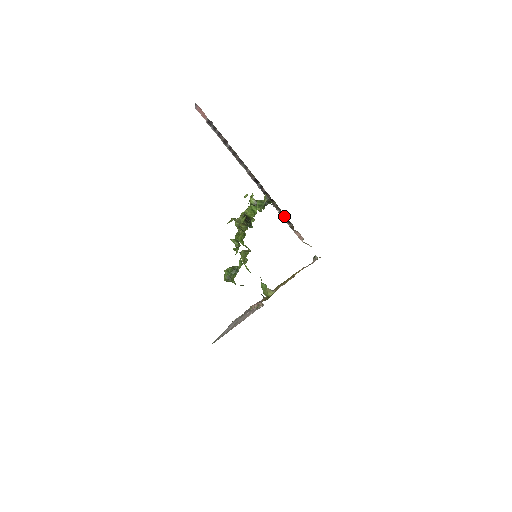
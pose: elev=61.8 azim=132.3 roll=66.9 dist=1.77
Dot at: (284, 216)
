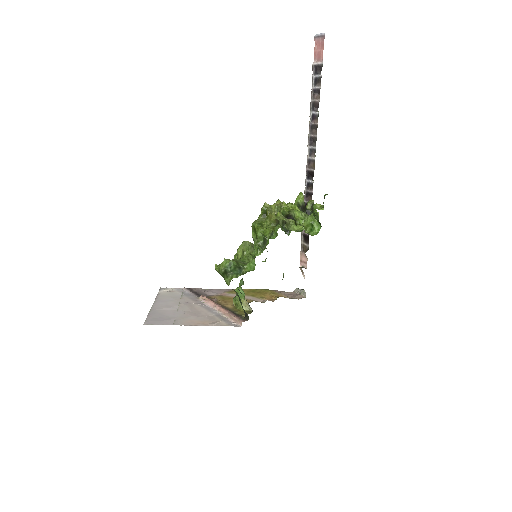
Dot at: occluded
